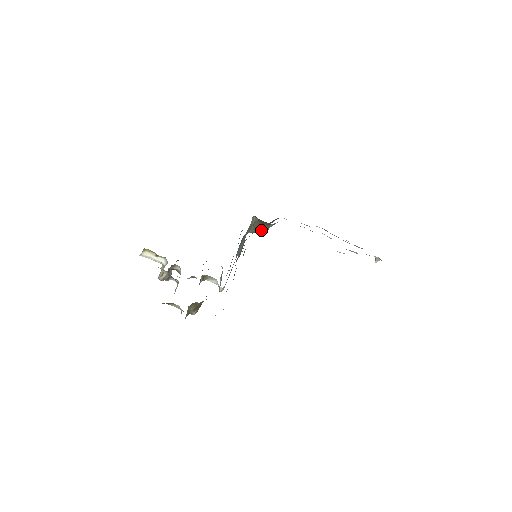
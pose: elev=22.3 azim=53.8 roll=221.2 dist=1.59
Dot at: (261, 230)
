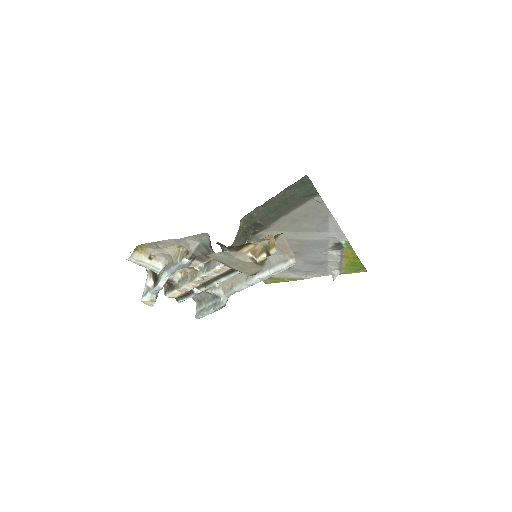
Dot at: (242, 242)
